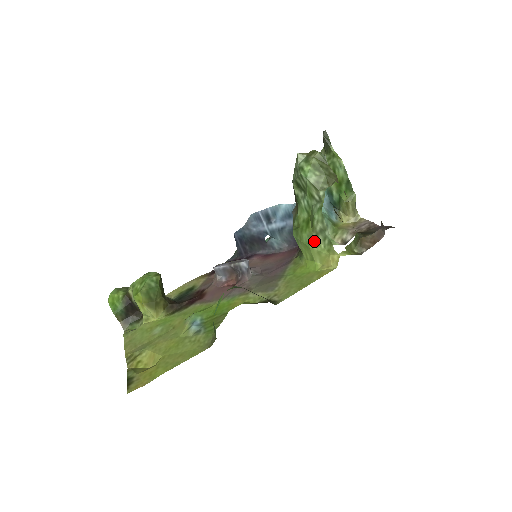
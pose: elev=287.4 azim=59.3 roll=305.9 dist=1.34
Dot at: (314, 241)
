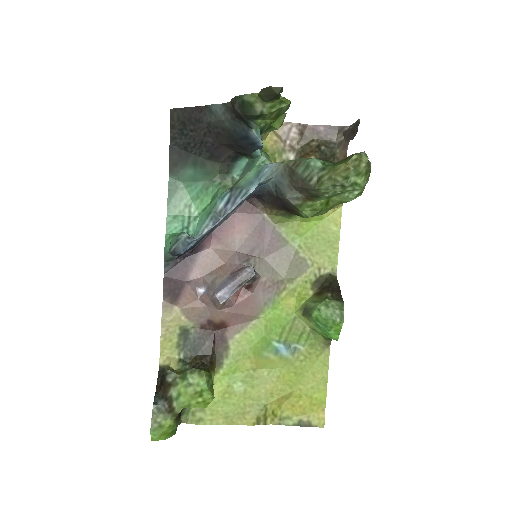
Dot at: occluded
